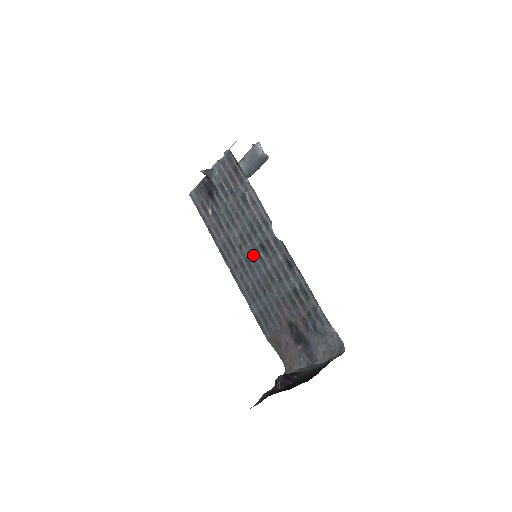
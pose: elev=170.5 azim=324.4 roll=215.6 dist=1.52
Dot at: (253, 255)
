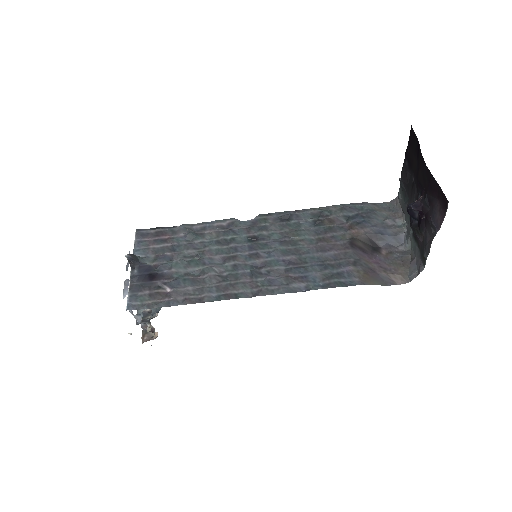
Dot at: (253, 254)
